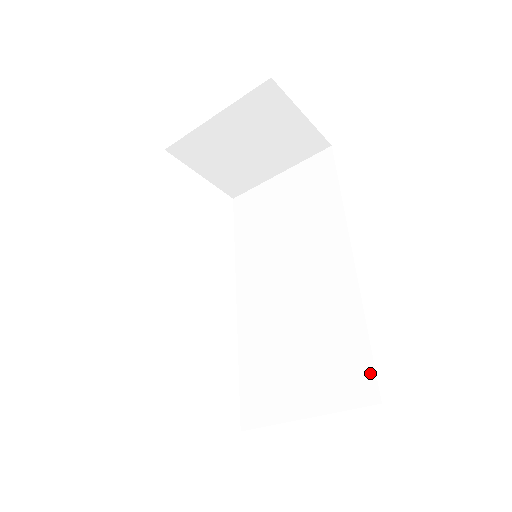
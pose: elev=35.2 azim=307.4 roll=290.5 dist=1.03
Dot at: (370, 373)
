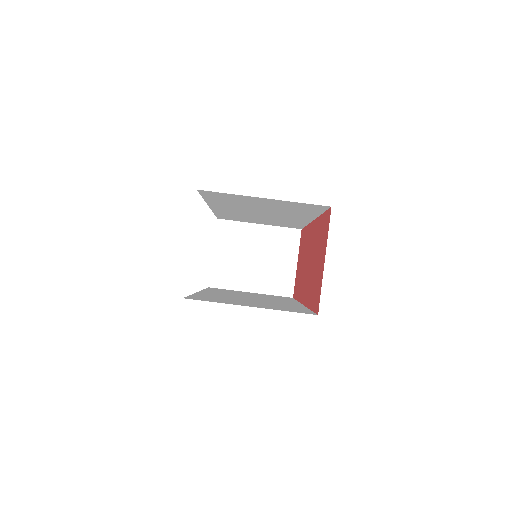
Dot at: (310, 312)
